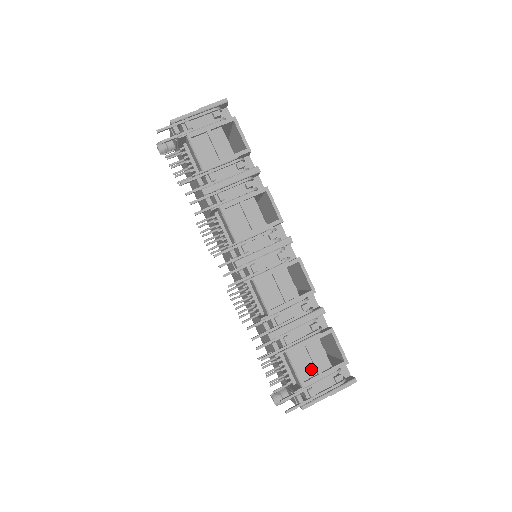
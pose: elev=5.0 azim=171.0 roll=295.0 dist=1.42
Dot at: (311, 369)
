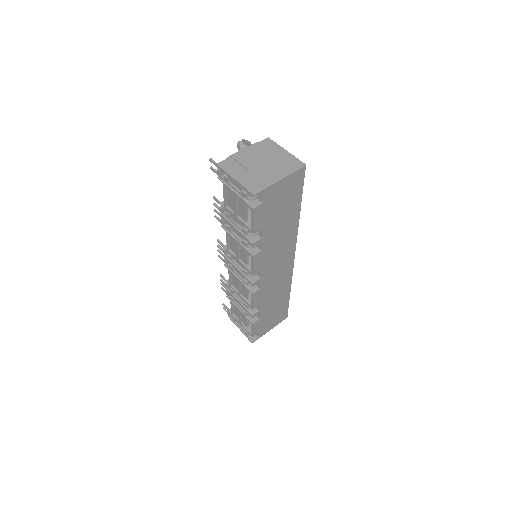
Dot at: occluded
